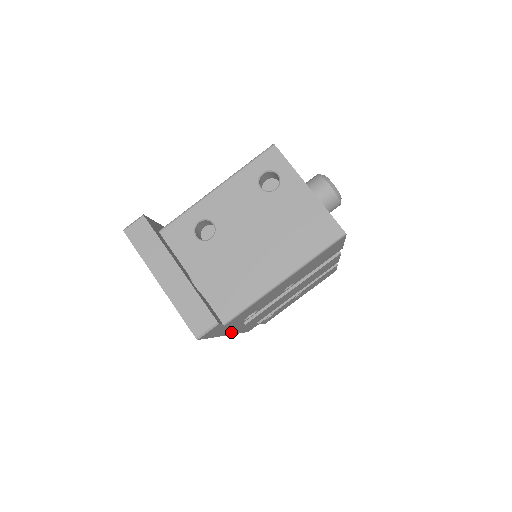
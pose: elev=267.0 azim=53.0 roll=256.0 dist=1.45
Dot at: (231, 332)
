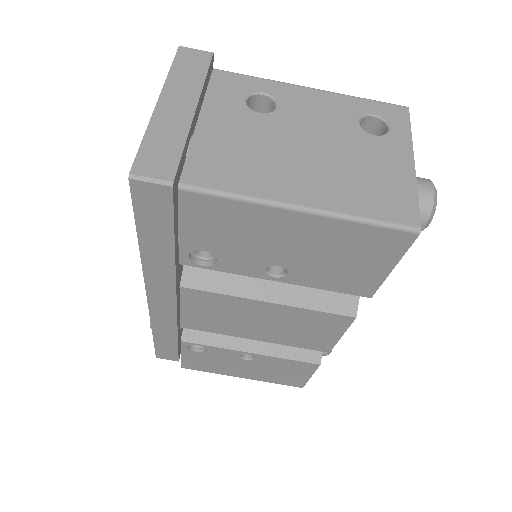
Dot at: (153, 291)
